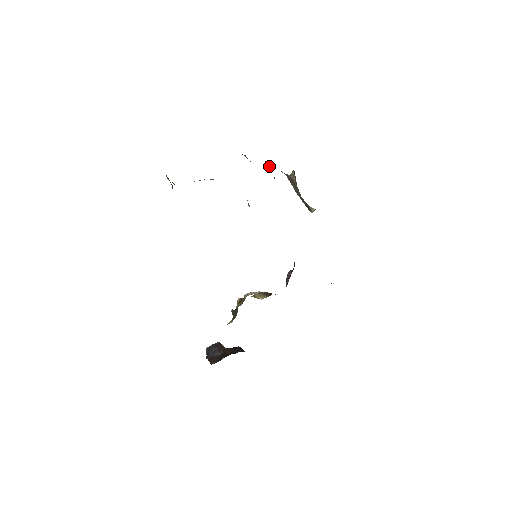
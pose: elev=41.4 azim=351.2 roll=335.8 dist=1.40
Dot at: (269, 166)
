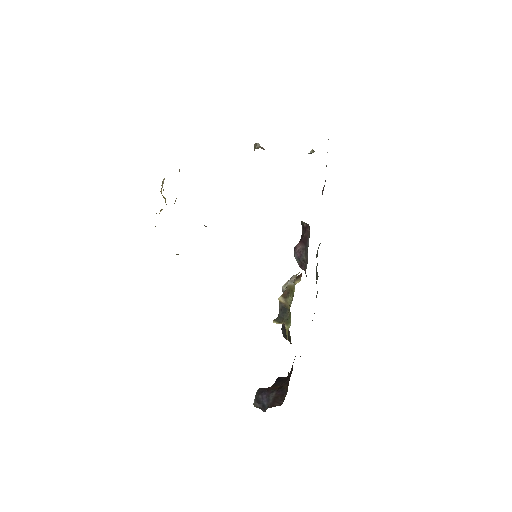
Dot at: occluded
